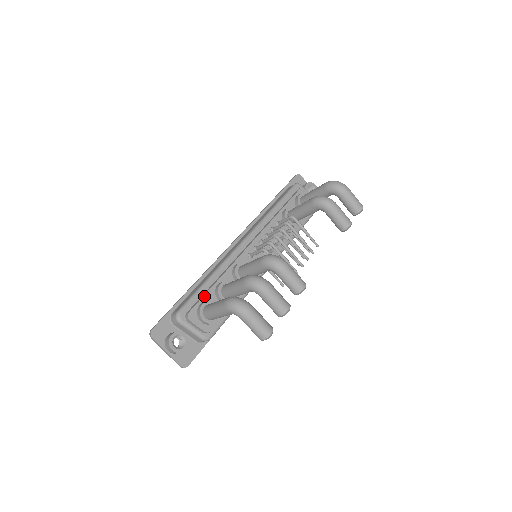
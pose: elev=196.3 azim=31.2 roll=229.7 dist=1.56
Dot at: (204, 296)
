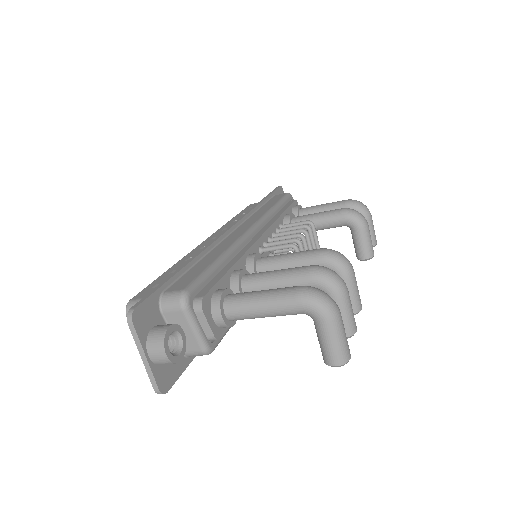
Dot at: (220, 280)
